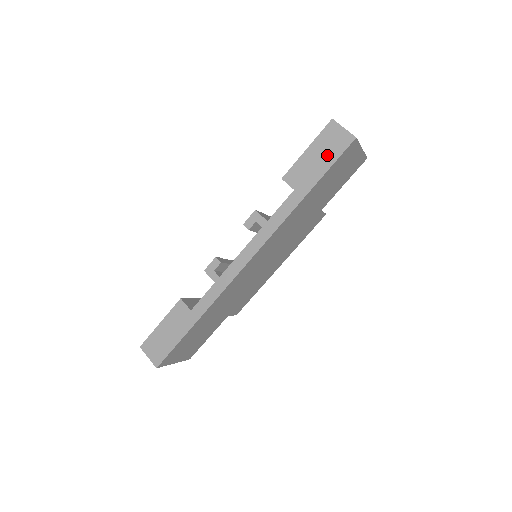
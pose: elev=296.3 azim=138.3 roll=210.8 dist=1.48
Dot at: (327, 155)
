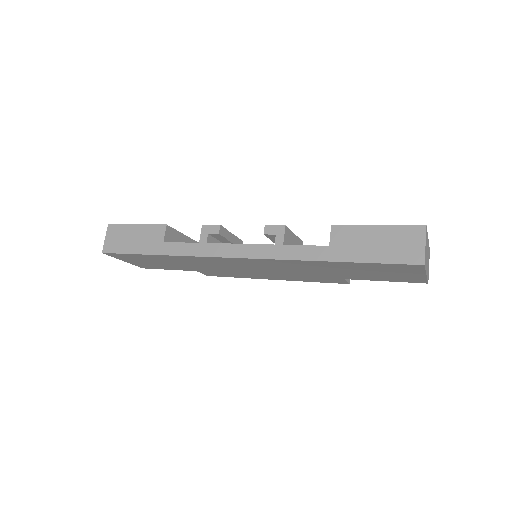
Dot at: (385, 250)
